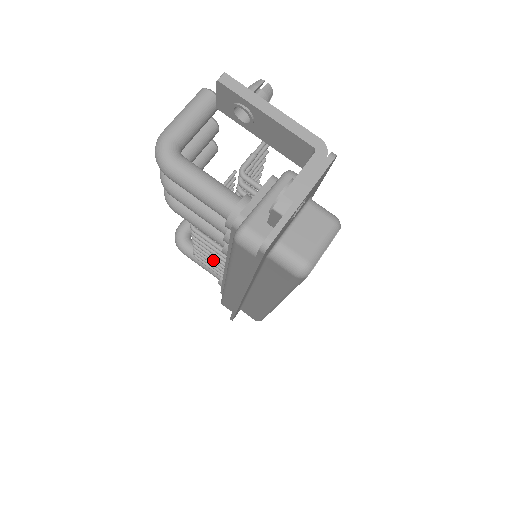
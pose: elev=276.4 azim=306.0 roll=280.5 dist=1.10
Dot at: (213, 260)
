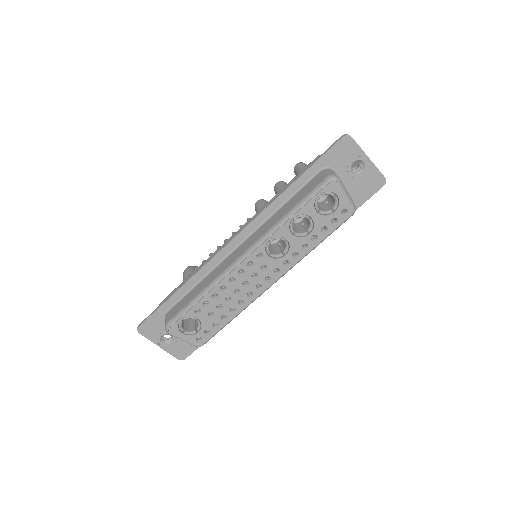
Dot at: occluded
